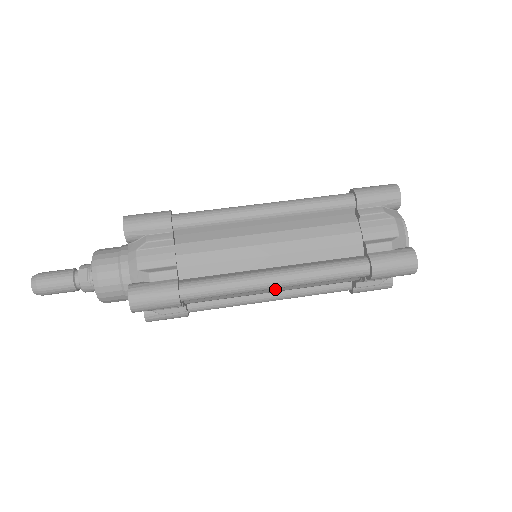
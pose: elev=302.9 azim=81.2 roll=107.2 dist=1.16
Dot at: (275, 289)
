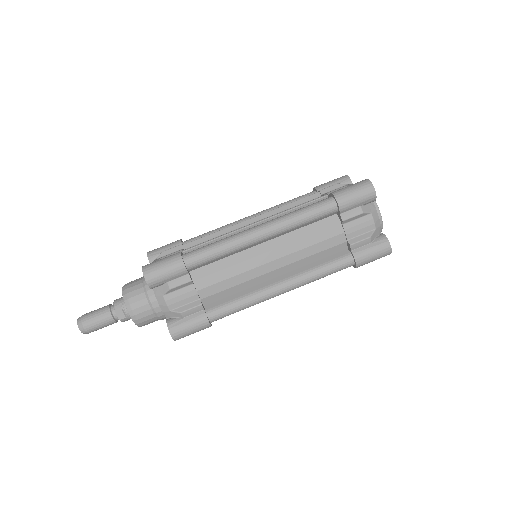
Dot at: occluded
